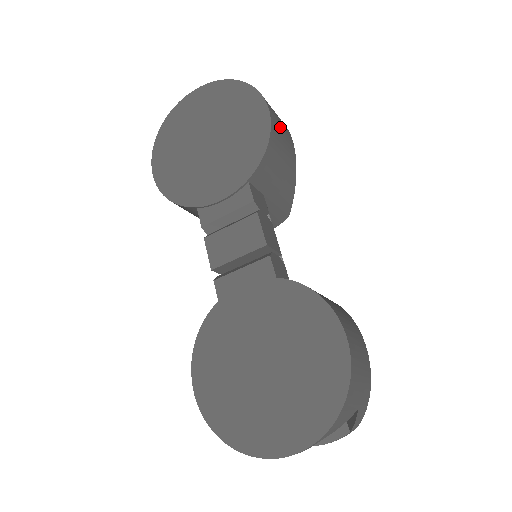
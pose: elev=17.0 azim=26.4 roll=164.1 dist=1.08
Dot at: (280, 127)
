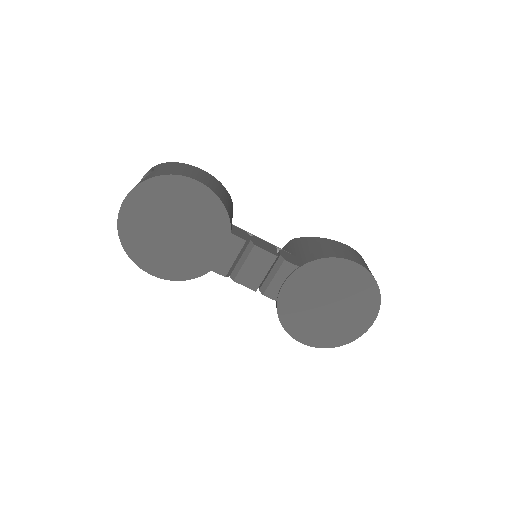
Dot at: (207, 180)
